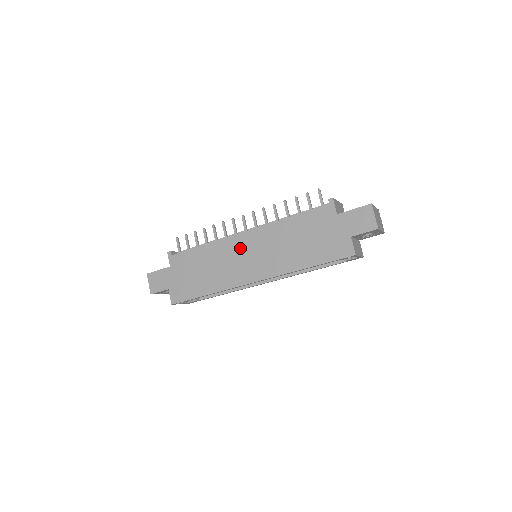
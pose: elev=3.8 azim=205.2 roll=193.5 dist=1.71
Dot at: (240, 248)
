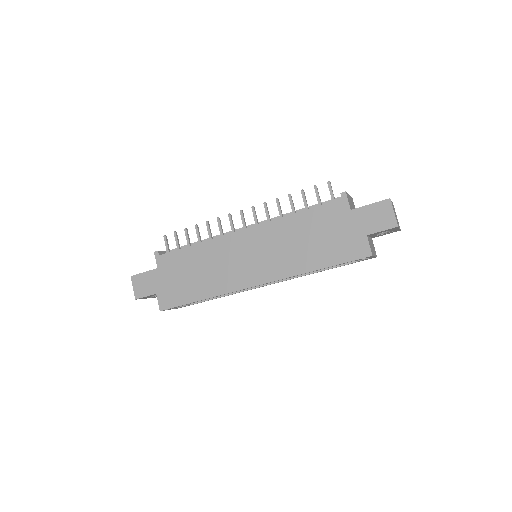
Dot at: (239, 248)
